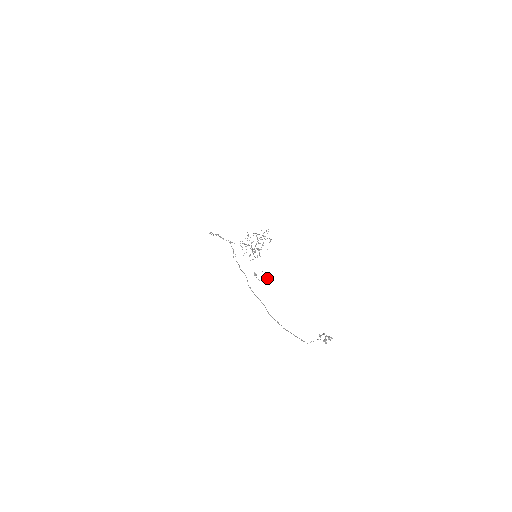
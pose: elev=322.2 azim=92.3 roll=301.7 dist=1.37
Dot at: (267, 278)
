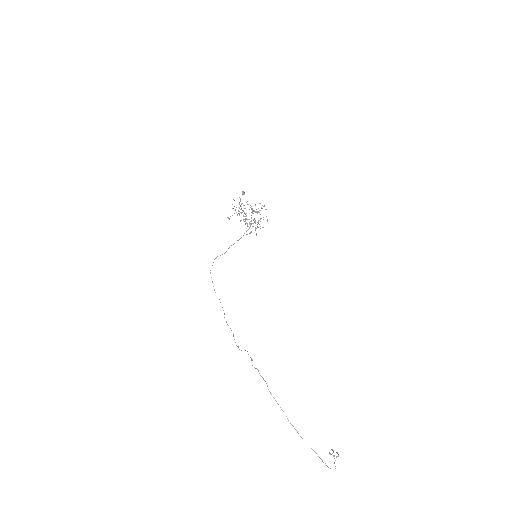
Dot at: occluded
